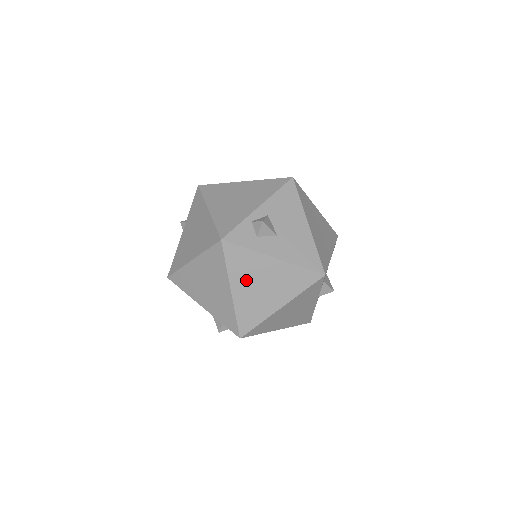
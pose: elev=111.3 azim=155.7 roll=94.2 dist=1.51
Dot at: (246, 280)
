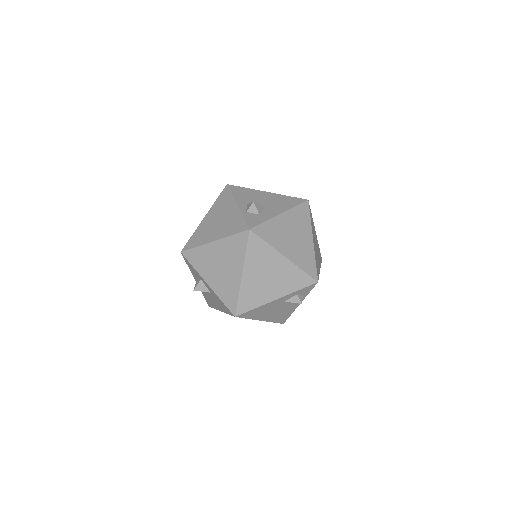
Dot at: (284, 242)
